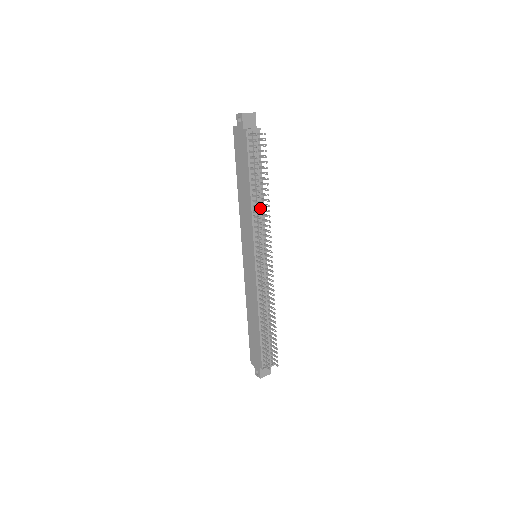
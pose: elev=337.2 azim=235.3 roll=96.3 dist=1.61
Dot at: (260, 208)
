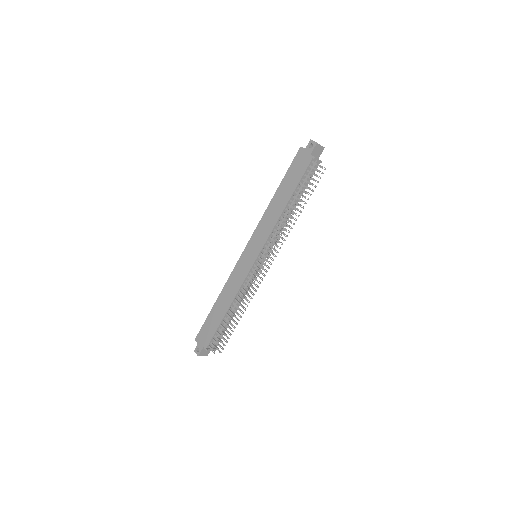
Dot at: (288, 222)
